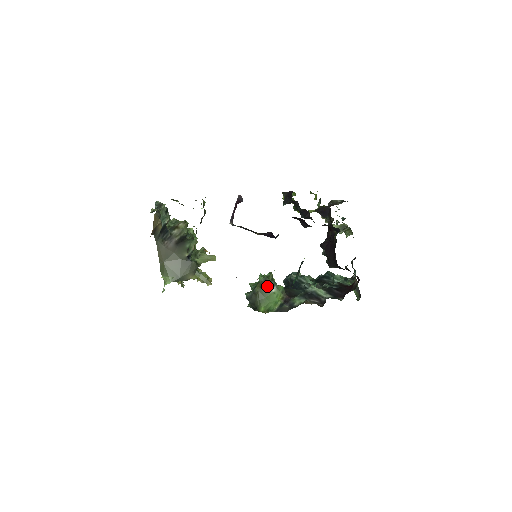
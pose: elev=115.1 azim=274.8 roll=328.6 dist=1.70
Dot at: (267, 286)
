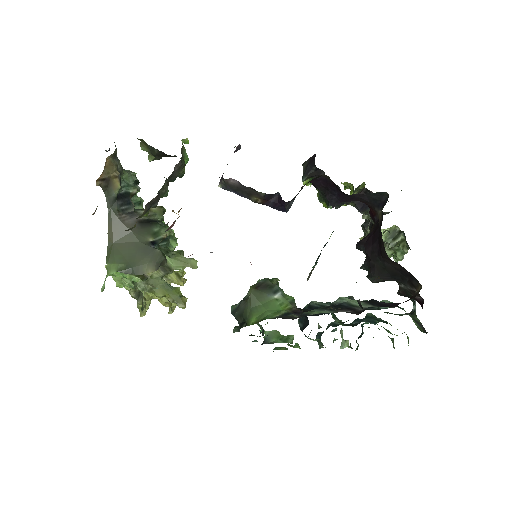
Dot at: (266, 289)
